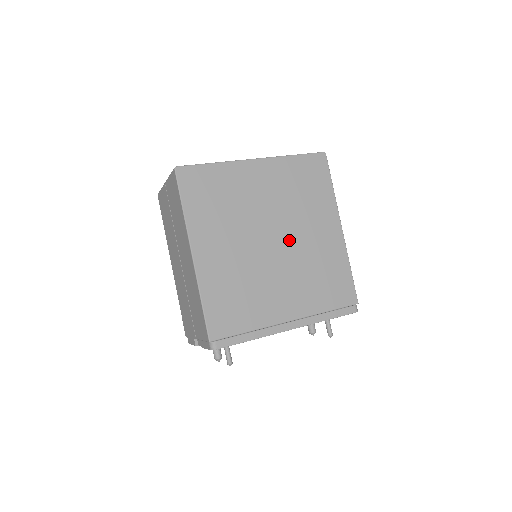
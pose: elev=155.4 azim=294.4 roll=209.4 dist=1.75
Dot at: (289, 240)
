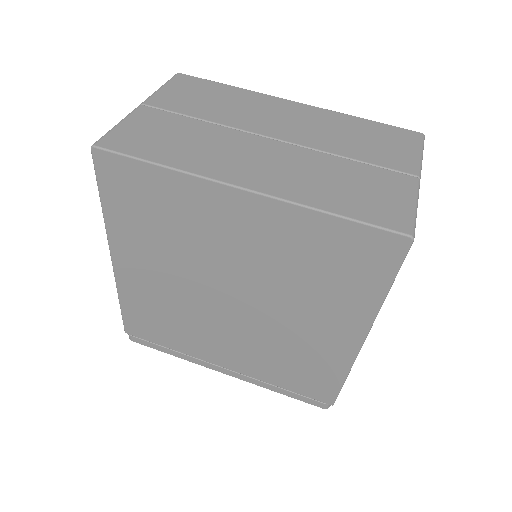
Dot at: (259, 311)
